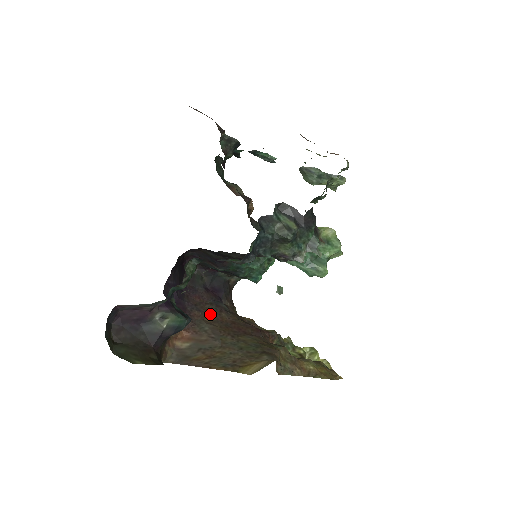
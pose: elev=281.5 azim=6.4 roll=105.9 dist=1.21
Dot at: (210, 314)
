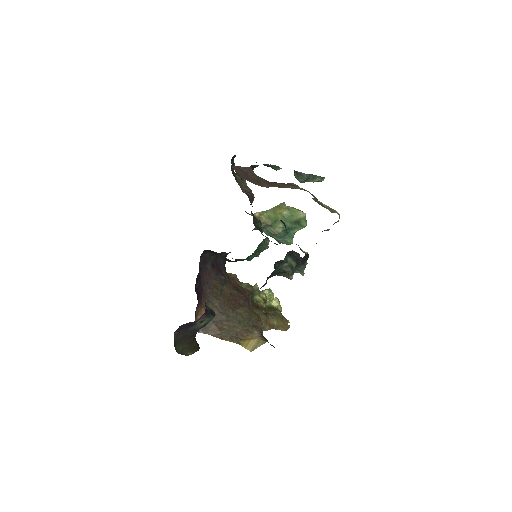
Dot at: (217, 289)
